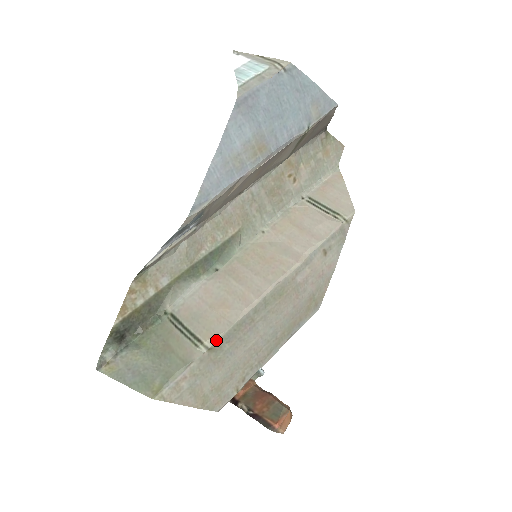
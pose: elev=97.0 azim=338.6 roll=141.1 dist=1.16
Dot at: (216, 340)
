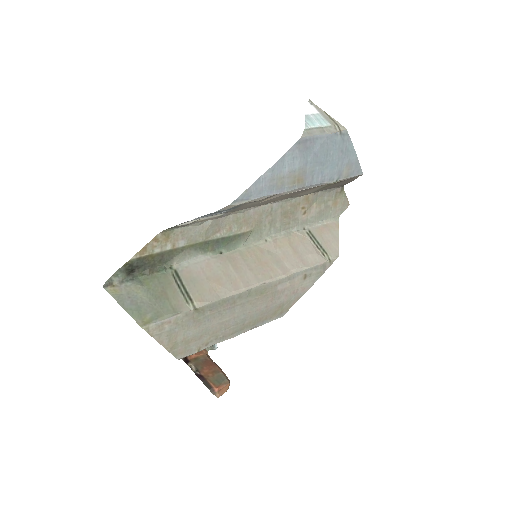
Dot at: (203, 305)
